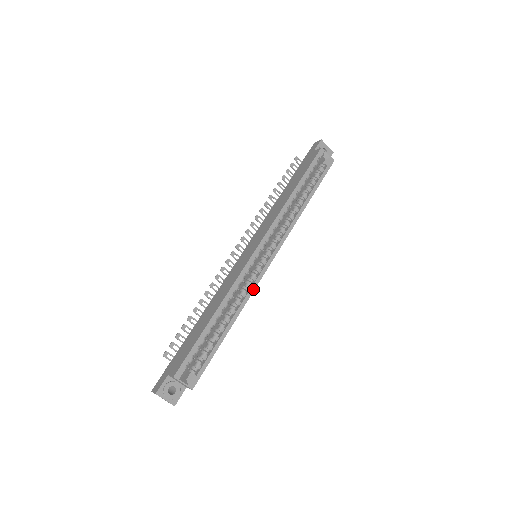
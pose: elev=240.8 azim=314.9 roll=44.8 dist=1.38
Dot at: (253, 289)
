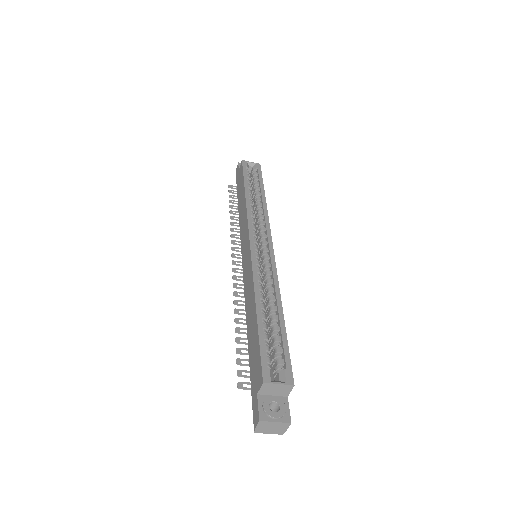
Dot at: (275, 272)
